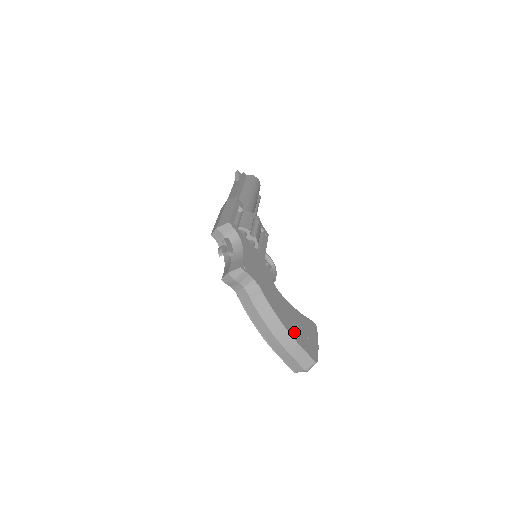
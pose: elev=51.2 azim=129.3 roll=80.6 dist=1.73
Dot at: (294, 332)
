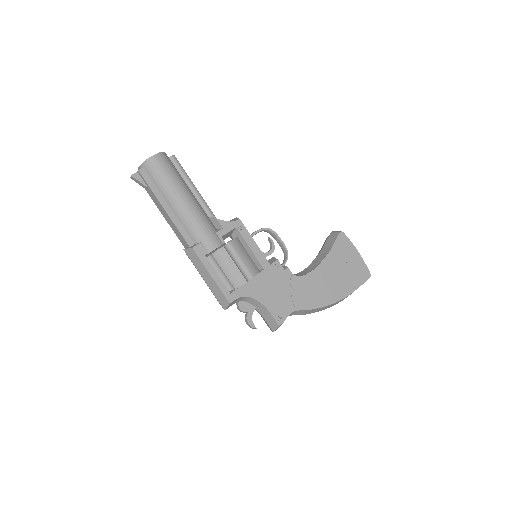
Dot at: (343, 289)
